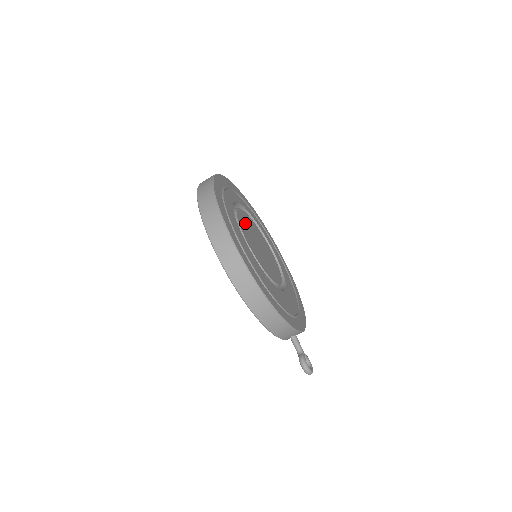
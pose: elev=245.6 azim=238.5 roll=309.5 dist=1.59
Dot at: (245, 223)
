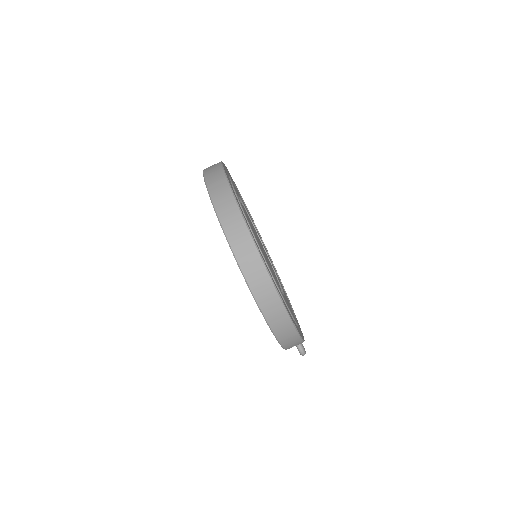
Dot at: (253, 232)
